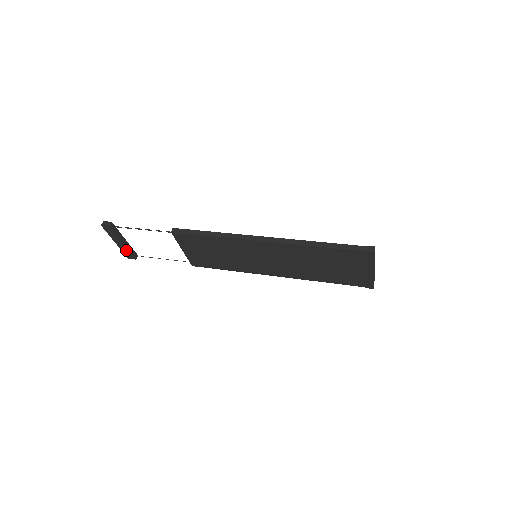
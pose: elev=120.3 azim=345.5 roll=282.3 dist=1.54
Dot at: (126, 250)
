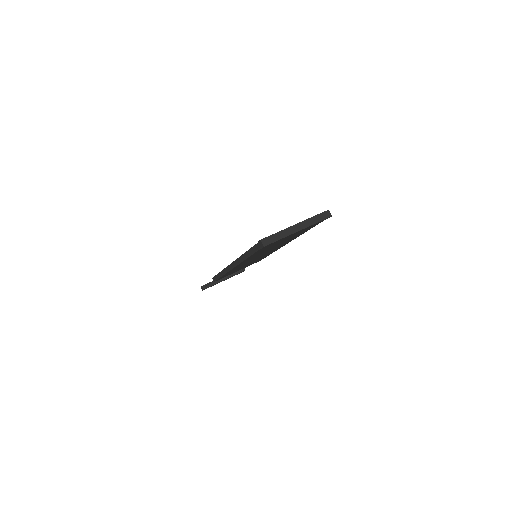
Dot at: occluded
